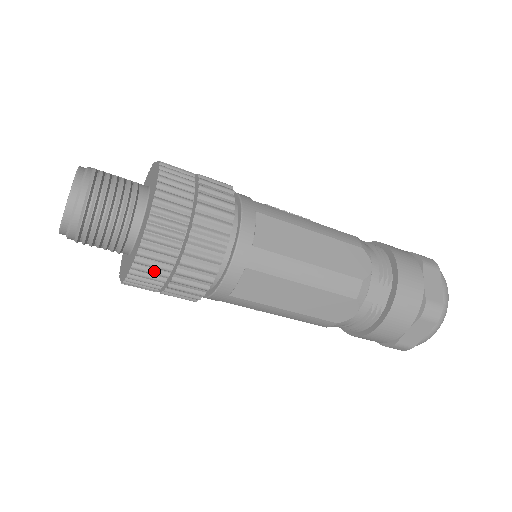
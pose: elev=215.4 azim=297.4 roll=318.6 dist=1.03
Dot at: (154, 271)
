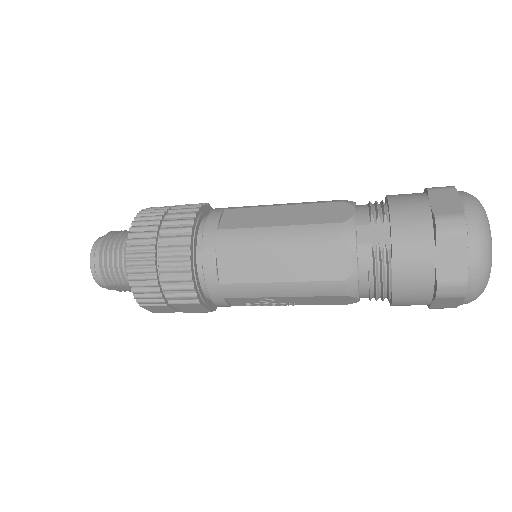
Dot at: (144, 276)
